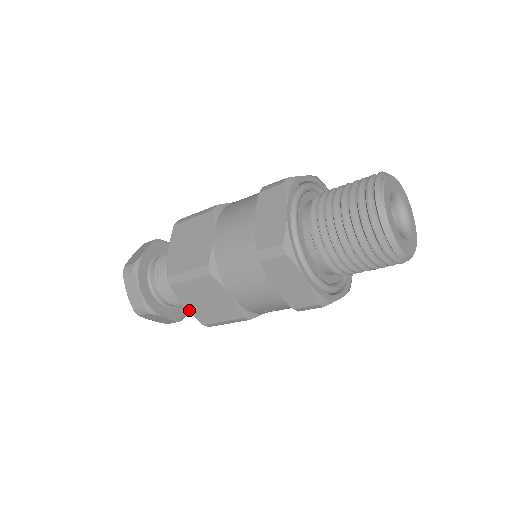
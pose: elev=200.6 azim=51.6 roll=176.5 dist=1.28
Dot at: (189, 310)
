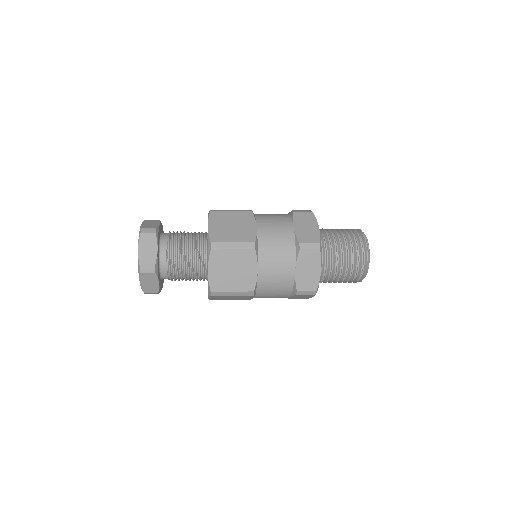
Dot at: occluded
